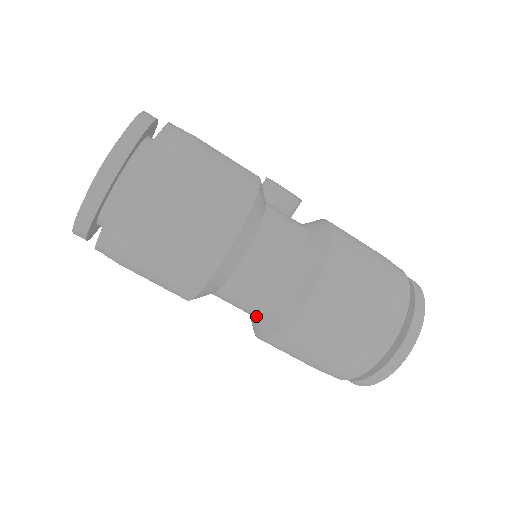
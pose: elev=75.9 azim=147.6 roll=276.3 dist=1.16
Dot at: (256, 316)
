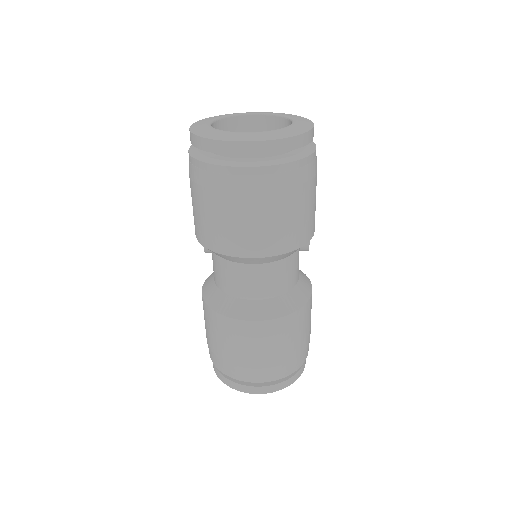
Dot at: (220, 290)
